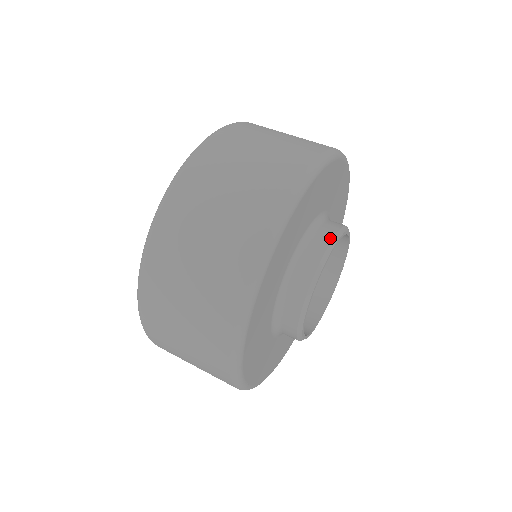
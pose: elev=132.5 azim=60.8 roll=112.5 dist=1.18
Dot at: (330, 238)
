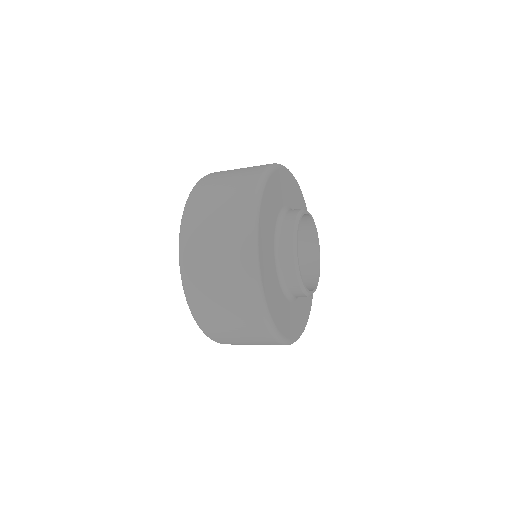
Dot at: occluded
